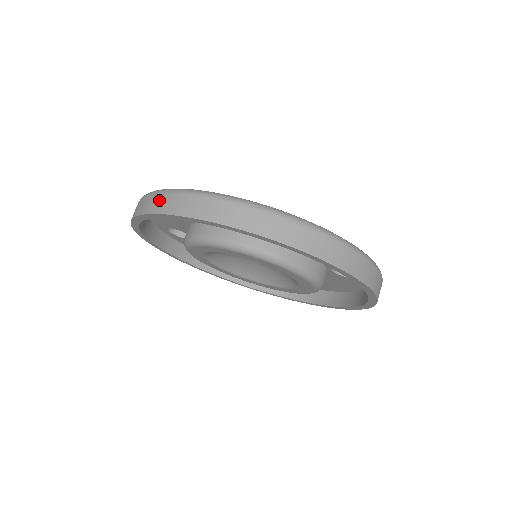
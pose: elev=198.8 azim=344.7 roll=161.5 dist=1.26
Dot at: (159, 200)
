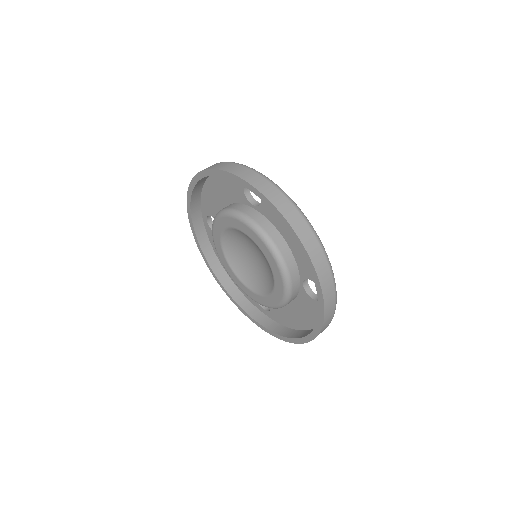
Dot at: (216, 164)
